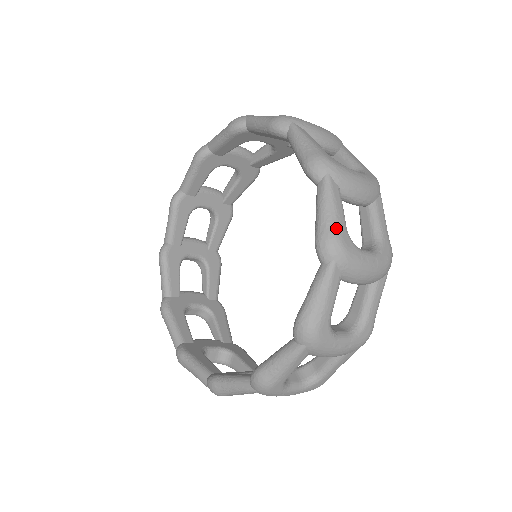
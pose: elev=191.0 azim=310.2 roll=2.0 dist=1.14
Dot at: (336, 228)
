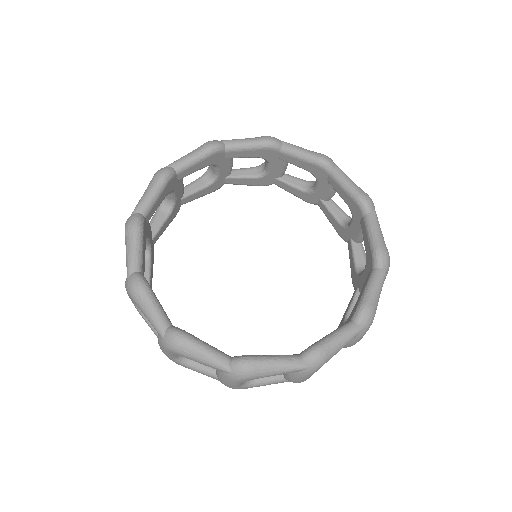
Dot at: (331, 357)
